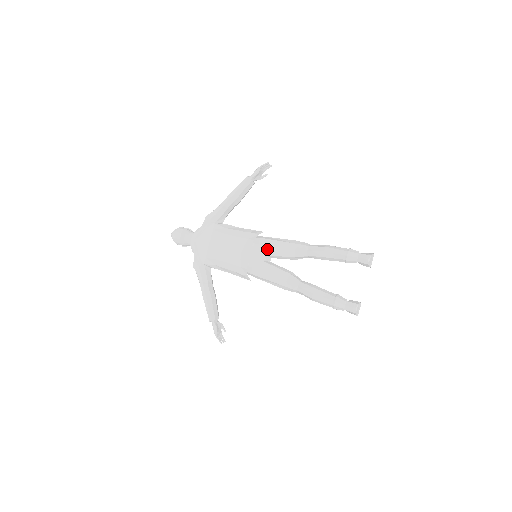
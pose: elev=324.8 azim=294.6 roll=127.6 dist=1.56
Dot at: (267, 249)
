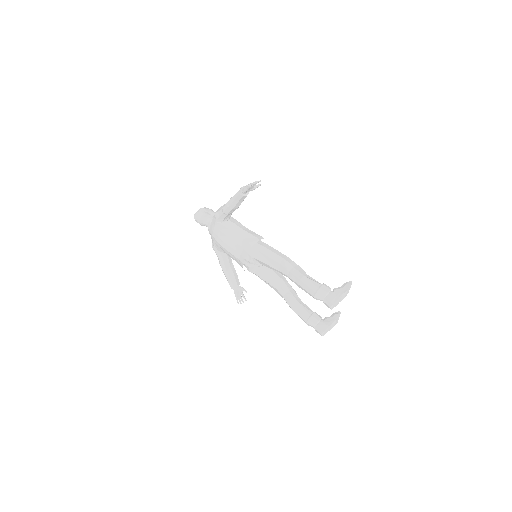
Dot at: (259, 261)
